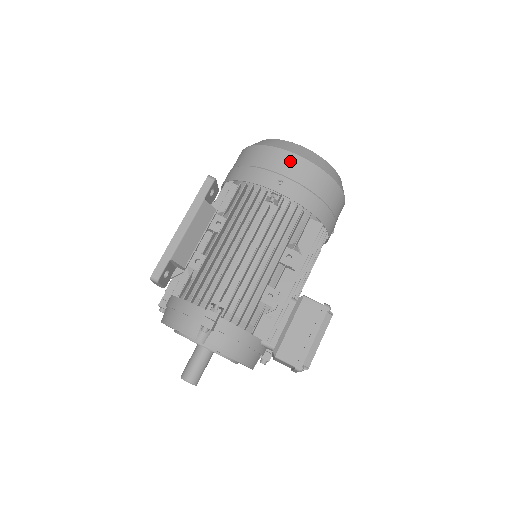
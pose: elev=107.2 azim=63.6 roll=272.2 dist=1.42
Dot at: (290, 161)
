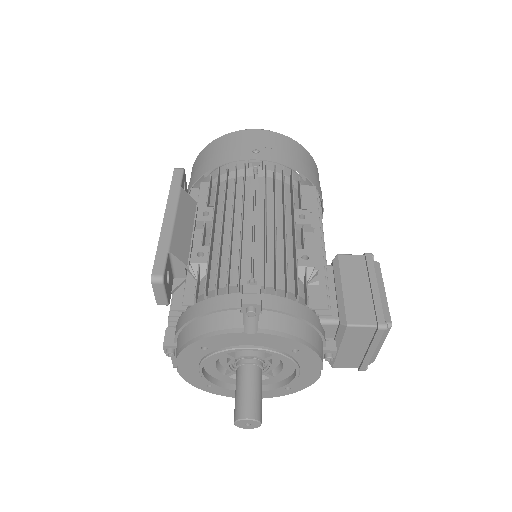
Dot at: (255, 135)
